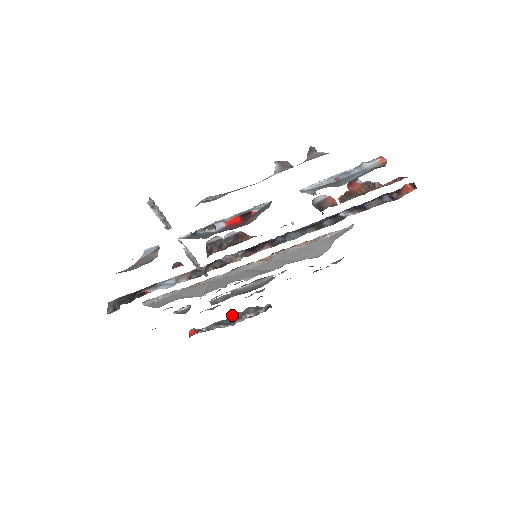
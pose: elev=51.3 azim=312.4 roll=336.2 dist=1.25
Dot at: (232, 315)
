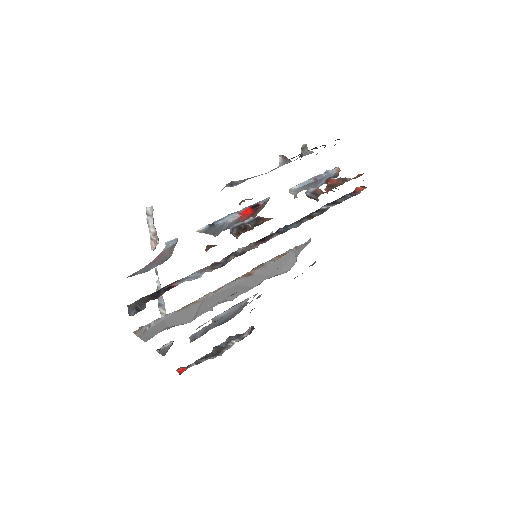
Dot at: (216, 347)
